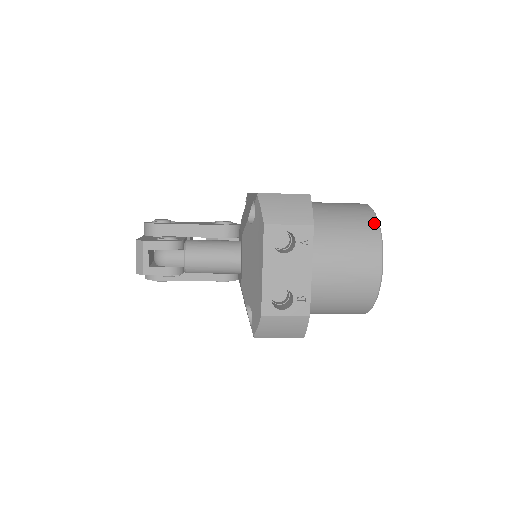
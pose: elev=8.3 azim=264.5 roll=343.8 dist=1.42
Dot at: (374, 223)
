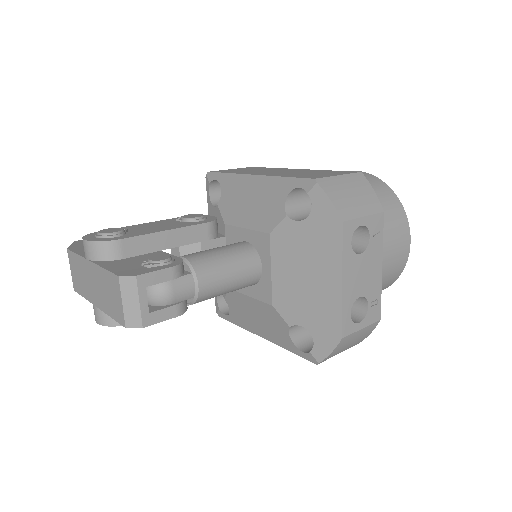
Dot at: (392, 194)
